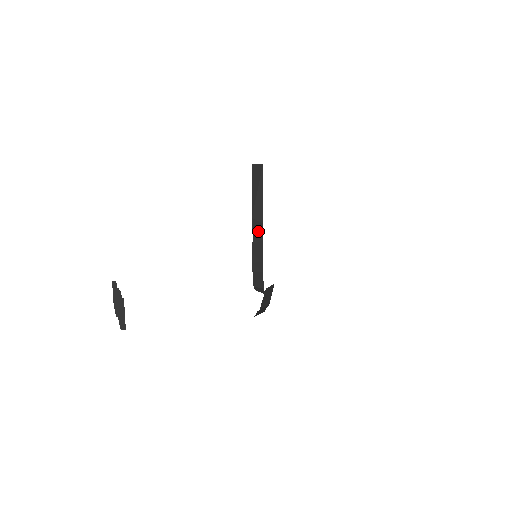
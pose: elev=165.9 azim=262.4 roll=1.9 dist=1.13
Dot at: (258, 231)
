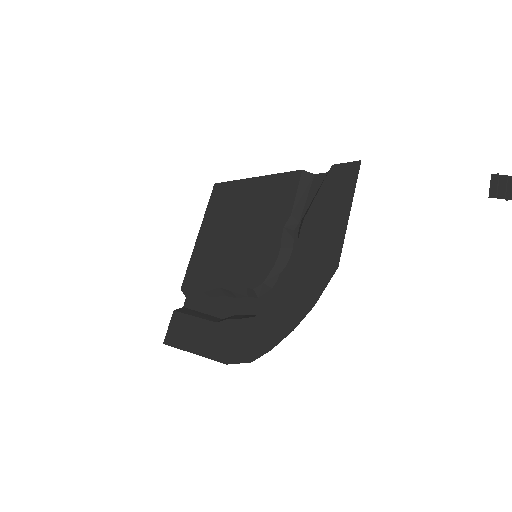
Dot at: (289, 229)
